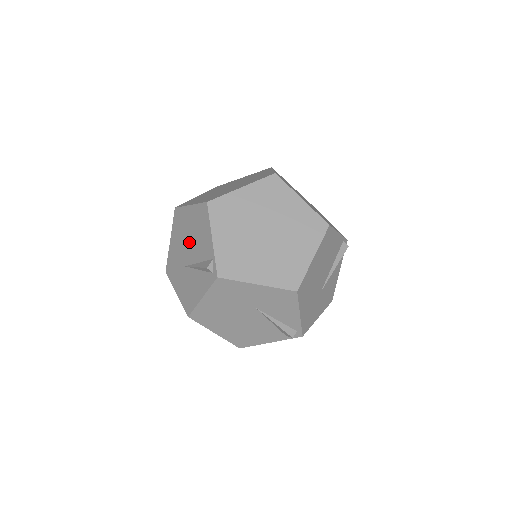
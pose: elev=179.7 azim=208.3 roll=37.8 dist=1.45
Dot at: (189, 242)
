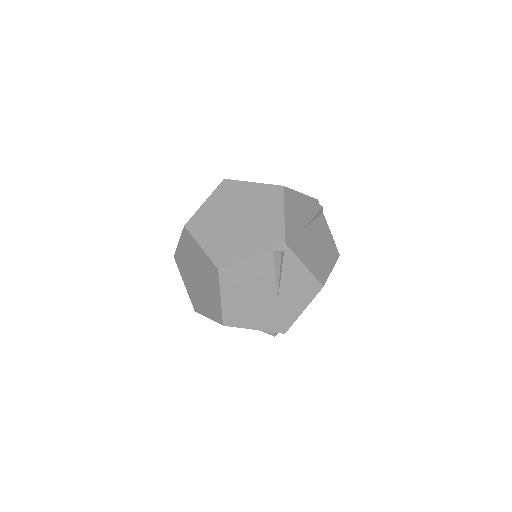
Dot at: occluded
